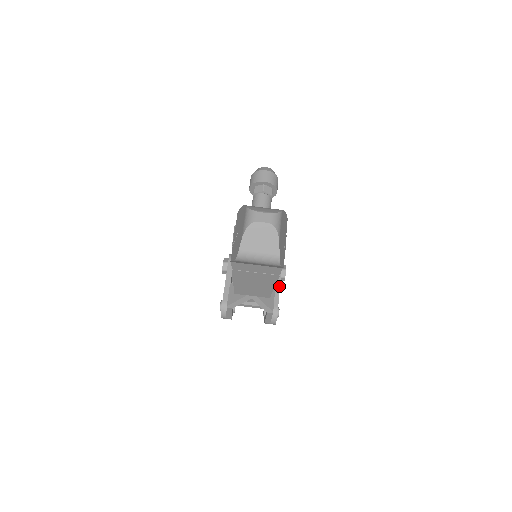
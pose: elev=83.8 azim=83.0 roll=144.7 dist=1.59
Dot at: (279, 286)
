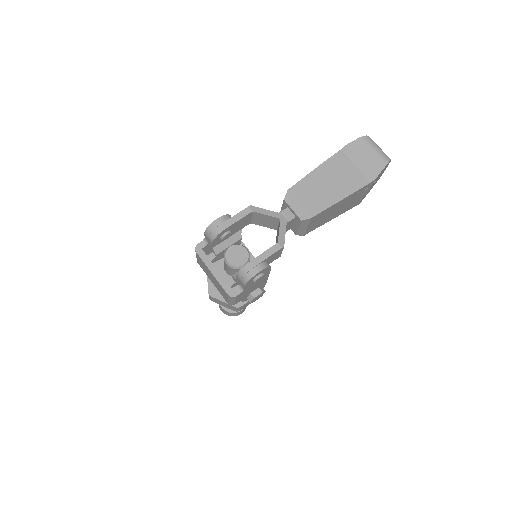
Dot at: (268, 276)
